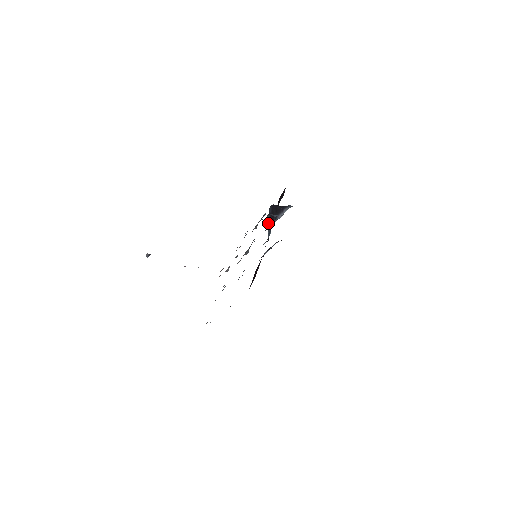
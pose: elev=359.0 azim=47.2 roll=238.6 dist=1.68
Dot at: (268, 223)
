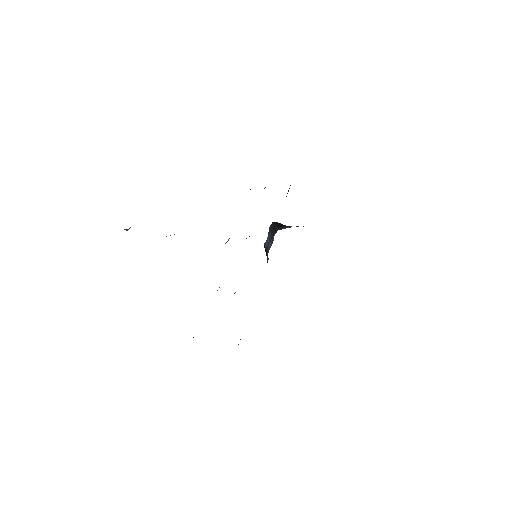
Dot at: (267, 242)
